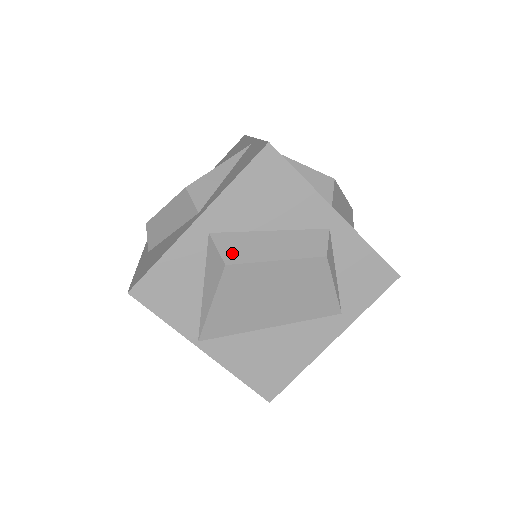
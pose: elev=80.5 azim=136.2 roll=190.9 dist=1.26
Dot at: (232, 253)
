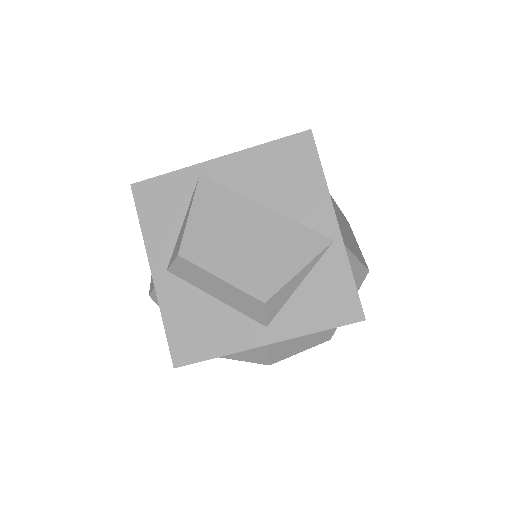
Dot at: (277, 355)
